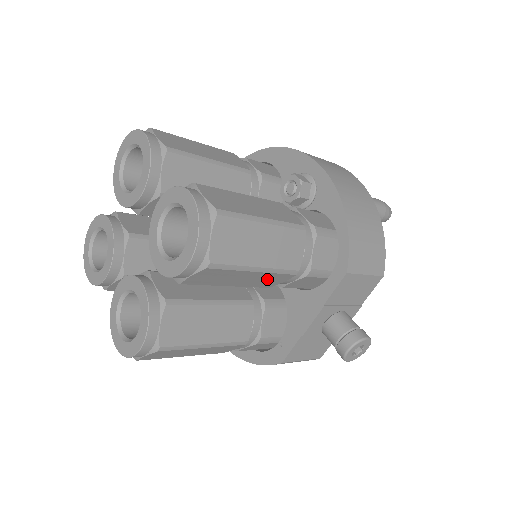
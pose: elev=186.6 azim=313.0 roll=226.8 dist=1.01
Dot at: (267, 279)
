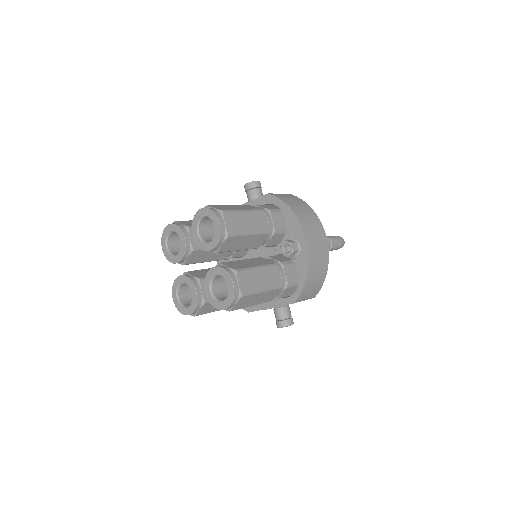
Dot at: occluded
